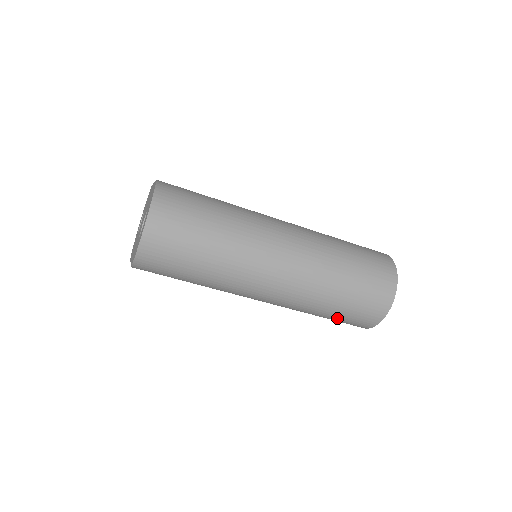
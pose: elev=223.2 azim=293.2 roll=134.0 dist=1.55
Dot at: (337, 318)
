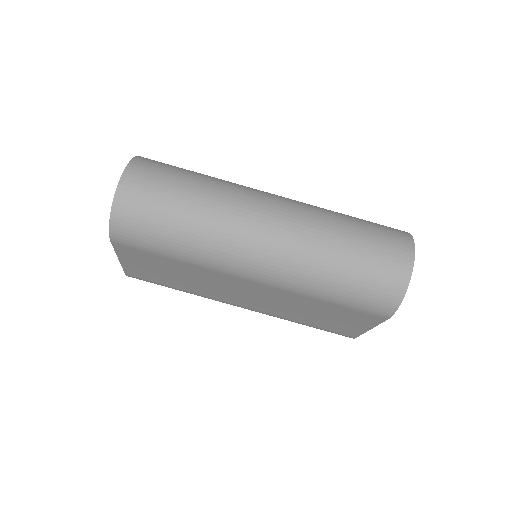
Dot at: (350, 295)
